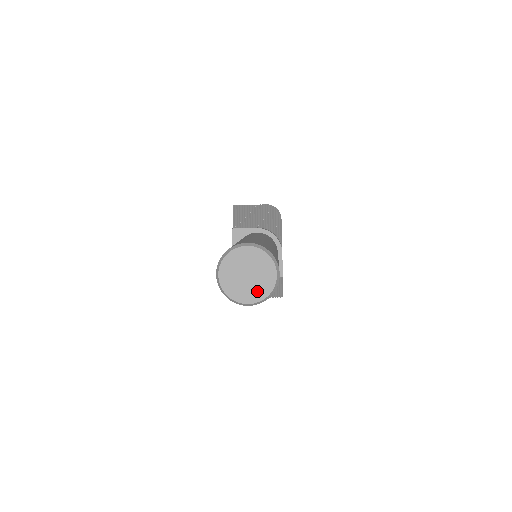
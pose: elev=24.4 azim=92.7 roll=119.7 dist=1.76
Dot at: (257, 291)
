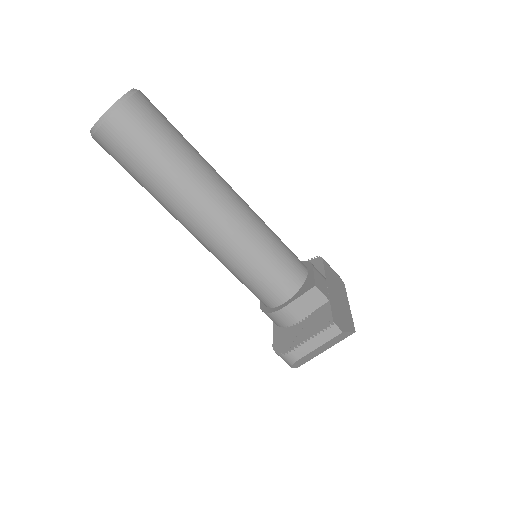
Dot at: occluded
